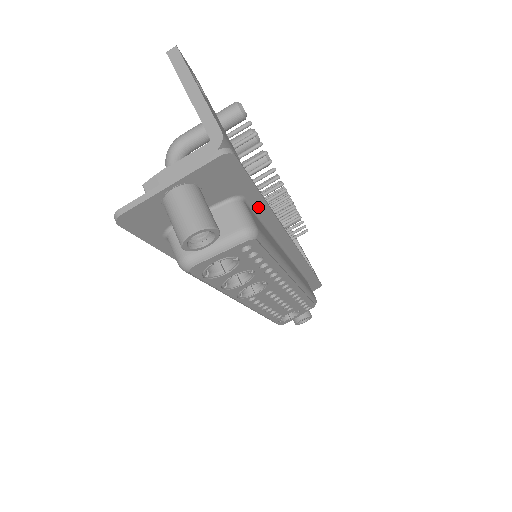
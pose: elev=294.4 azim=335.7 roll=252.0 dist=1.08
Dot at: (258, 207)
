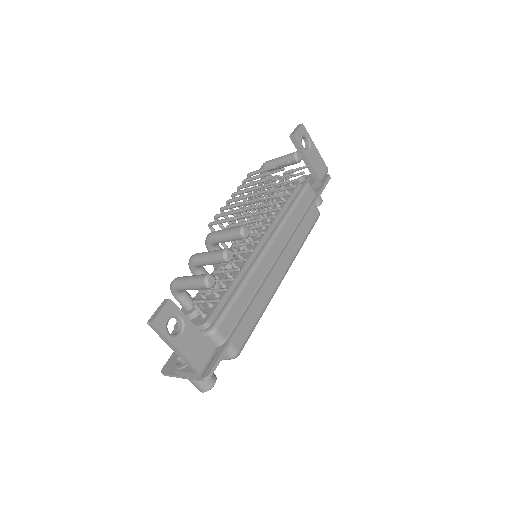
Dot at: occluded
